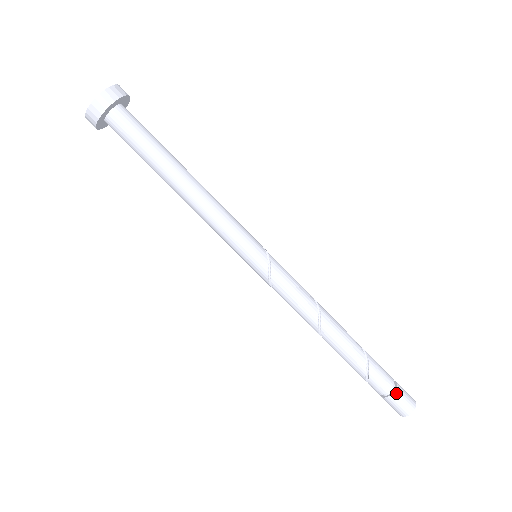
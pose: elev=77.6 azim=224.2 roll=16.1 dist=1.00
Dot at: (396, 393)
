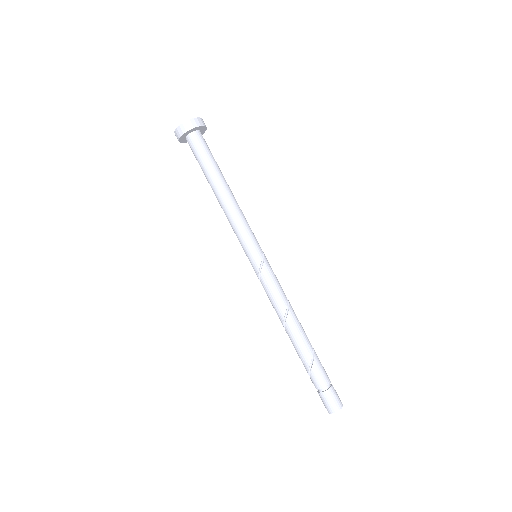
Dot at: (328, 392)
